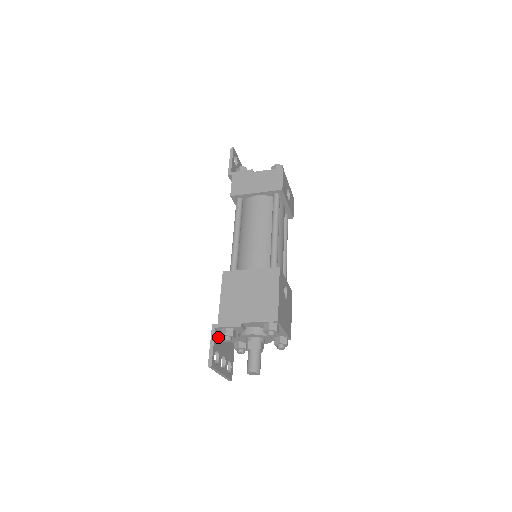
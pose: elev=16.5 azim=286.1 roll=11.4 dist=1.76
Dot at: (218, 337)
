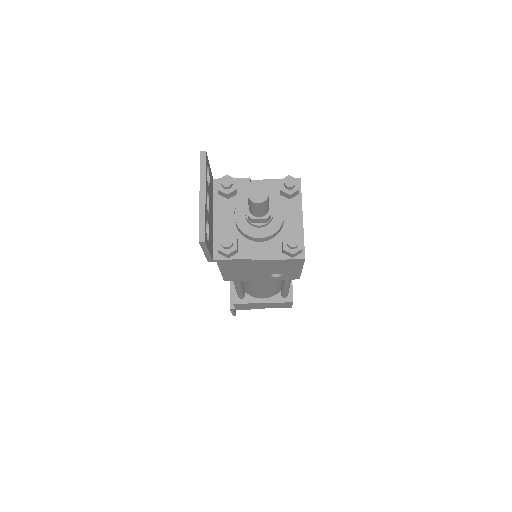
Dot at: (211, 188)
